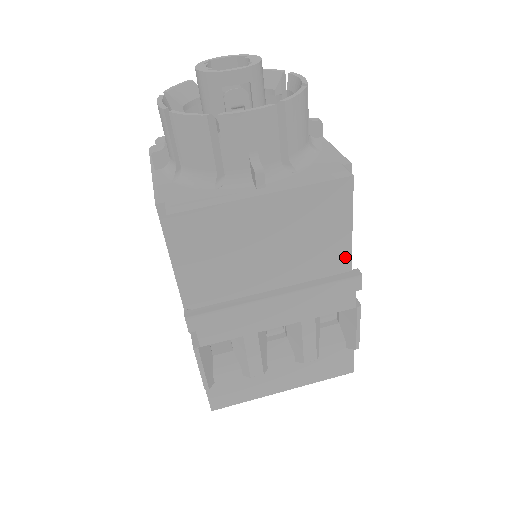
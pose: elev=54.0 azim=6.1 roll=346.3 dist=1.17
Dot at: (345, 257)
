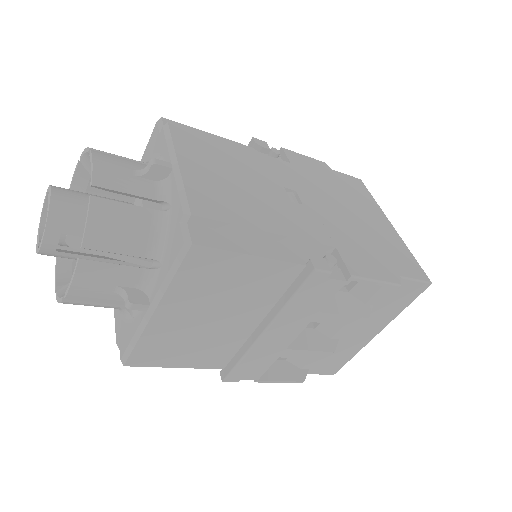
Dot at: (284, 267)
